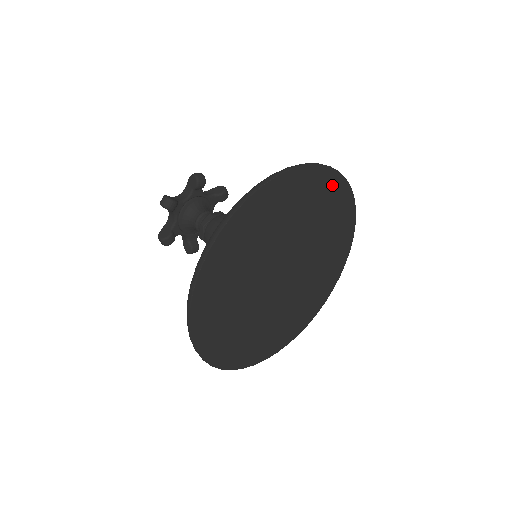
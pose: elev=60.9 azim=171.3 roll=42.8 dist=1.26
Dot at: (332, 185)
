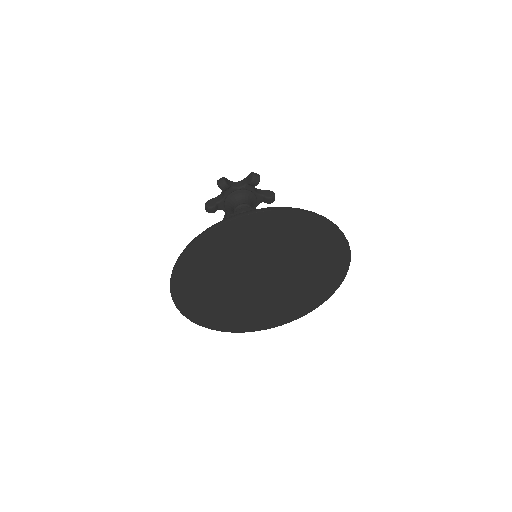
Dot at: (256, 222)
